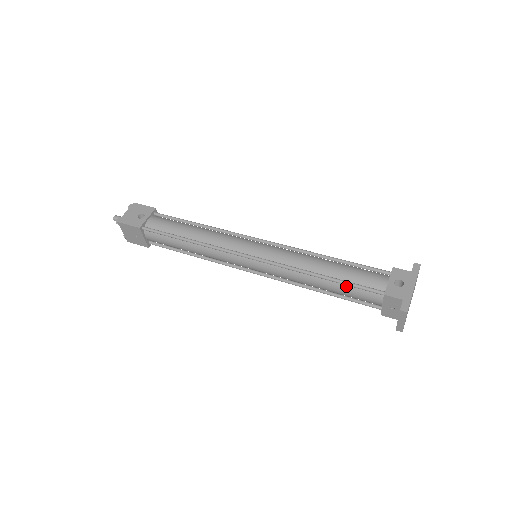
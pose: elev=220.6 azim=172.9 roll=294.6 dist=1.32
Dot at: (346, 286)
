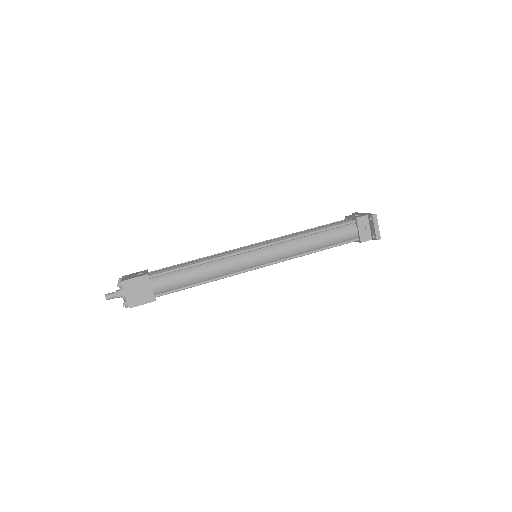
Dot at: (331, 231)
